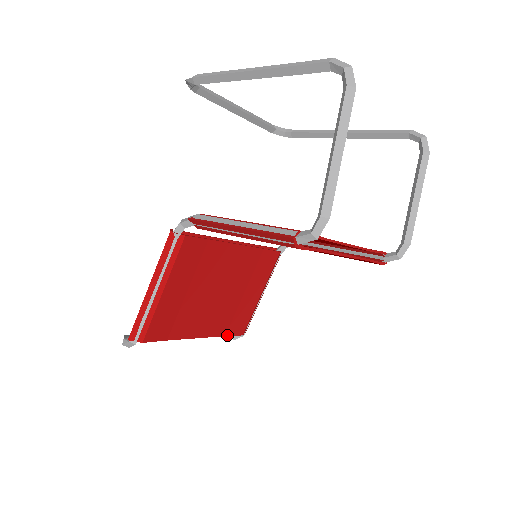
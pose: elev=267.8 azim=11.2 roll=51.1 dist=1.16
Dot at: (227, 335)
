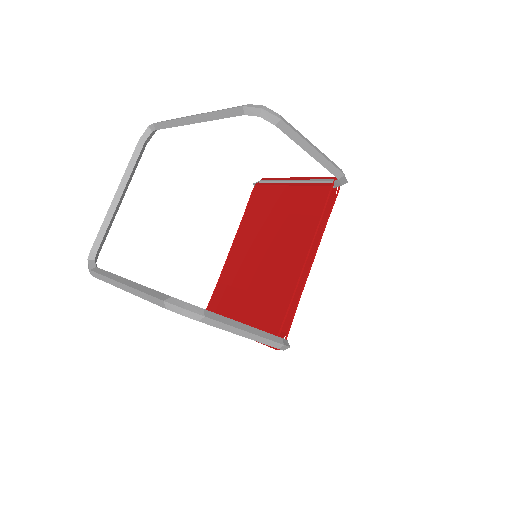
Dot at: occluded
